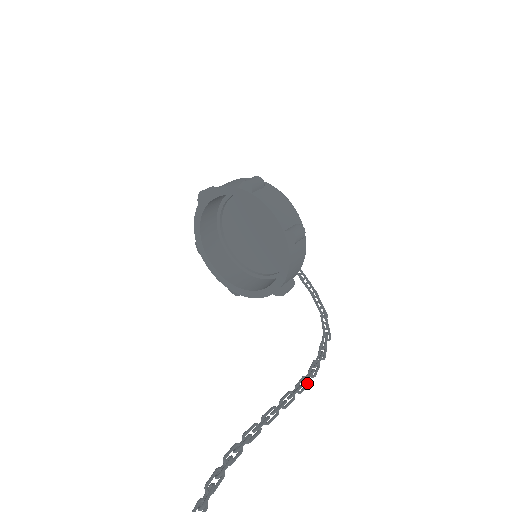
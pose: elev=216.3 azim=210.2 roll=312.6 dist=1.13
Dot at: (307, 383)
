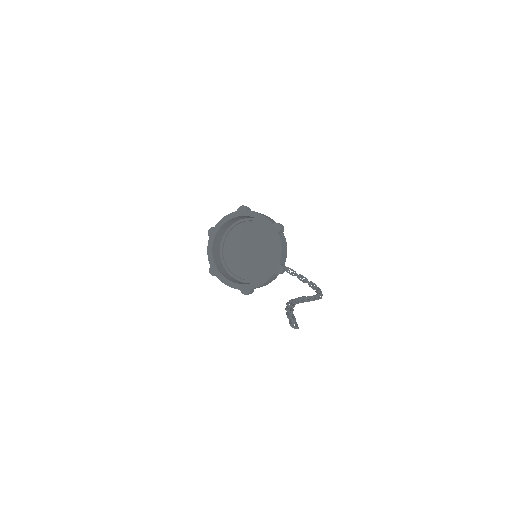
Dot at: (319, 297)
